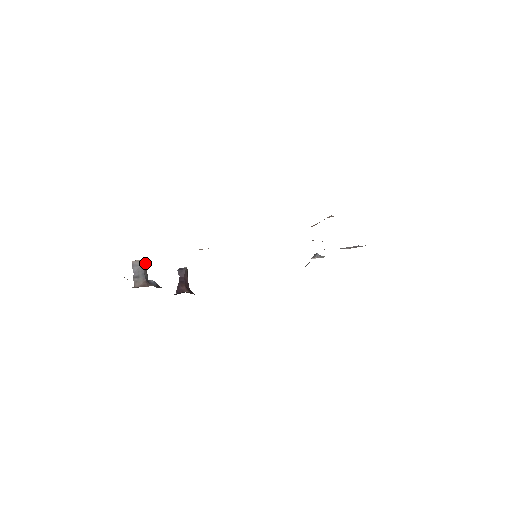
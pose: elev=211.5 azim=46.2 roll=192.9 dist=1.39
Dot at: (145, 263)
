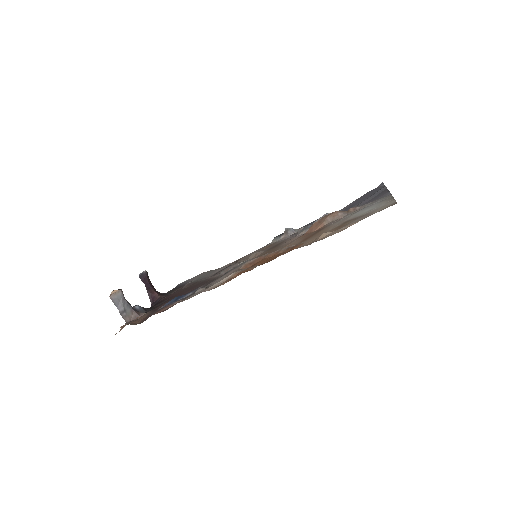
Dot at: (121, 291)
